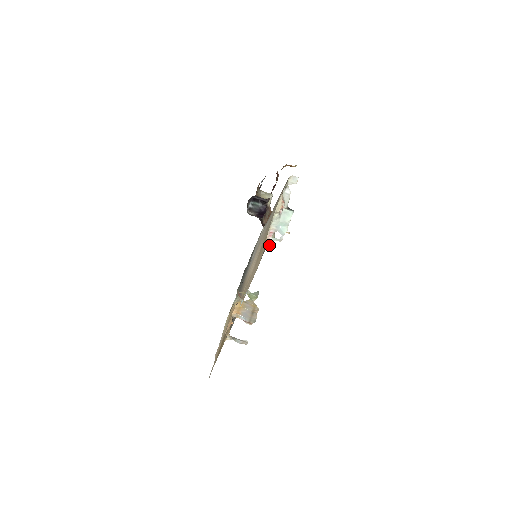
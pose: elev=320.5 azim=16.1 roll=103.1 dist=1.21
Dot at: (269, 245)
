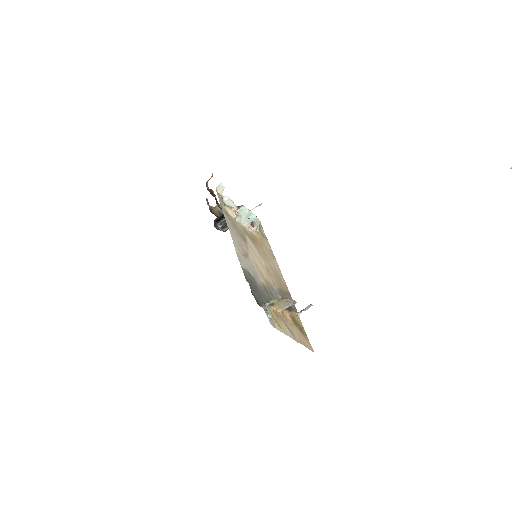
Dot at: occluded
